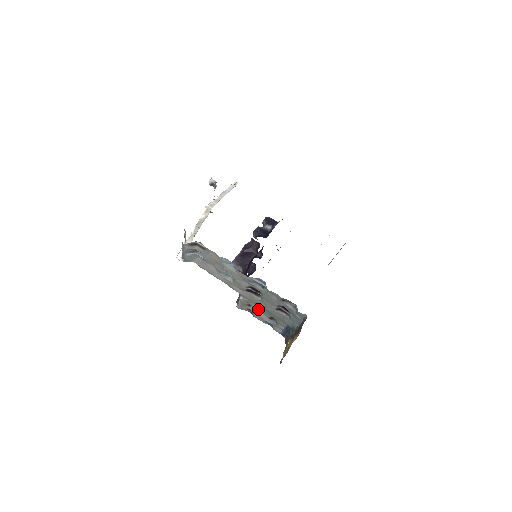
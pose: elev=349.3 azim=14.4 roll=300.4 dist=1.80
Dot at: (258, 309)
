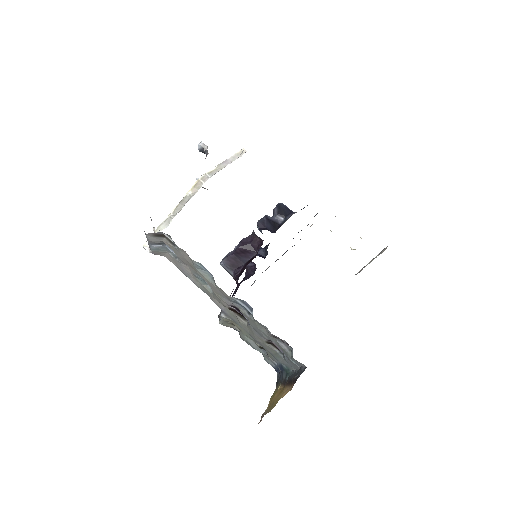
Dot at: (244, 333)
